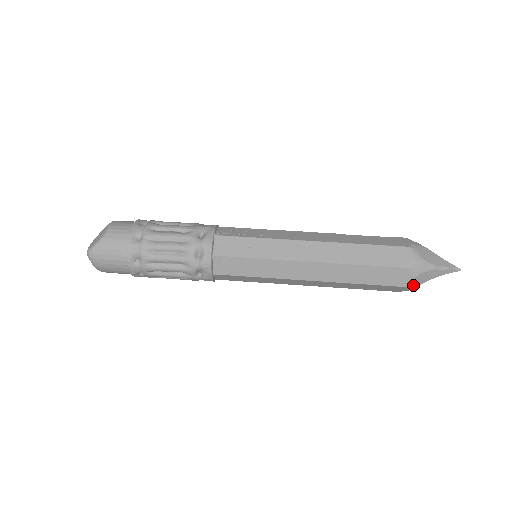
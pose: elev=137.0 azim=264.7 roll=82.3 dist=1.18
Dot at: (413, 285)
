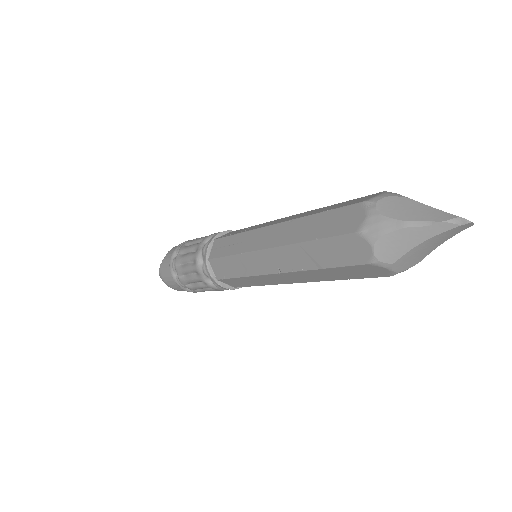
Dot at: (382, 259)
